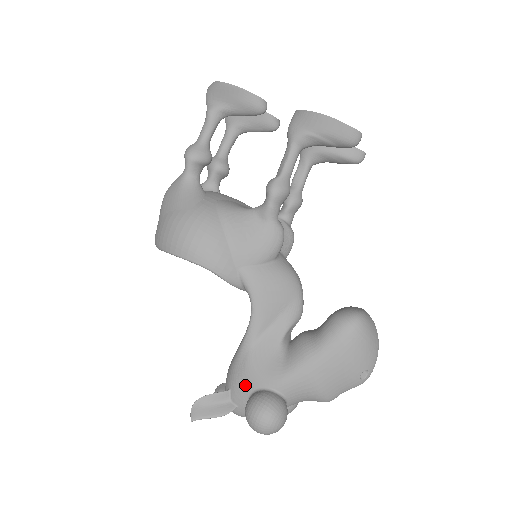
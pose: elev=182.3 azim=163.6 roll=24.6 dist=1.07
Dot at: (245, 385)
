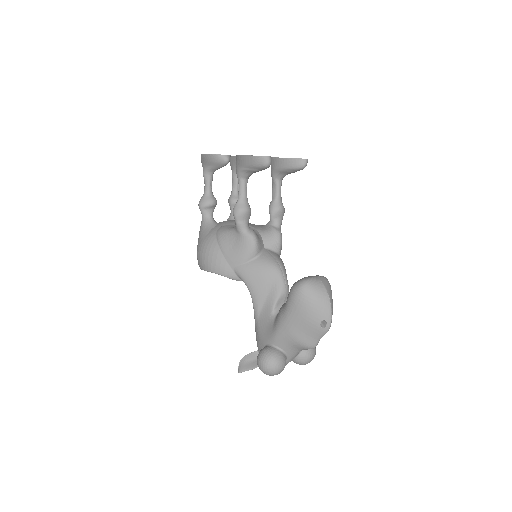
Dot at: (260, 345)
